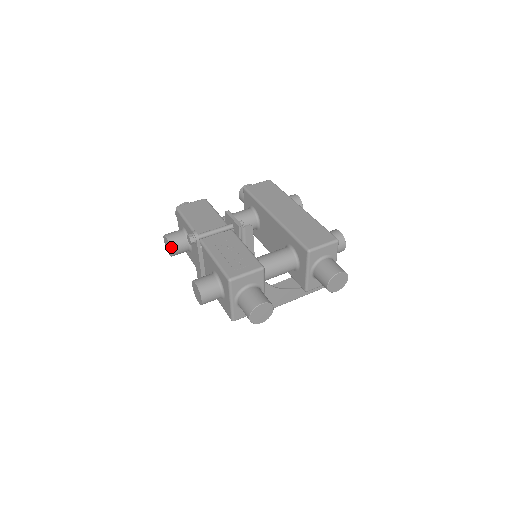
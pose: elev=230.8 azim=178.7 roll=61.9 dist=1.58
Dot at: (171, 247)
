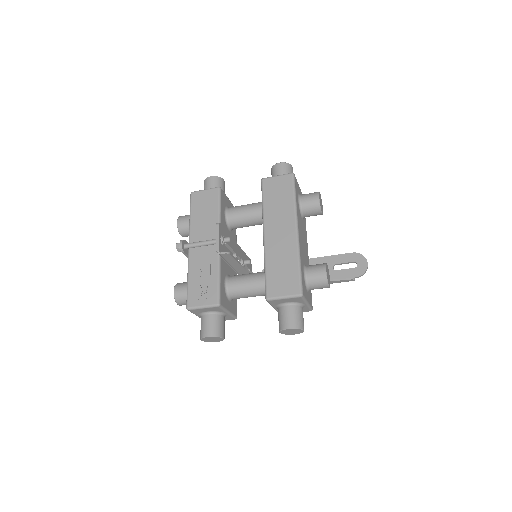
Dot at: (180, 233)
